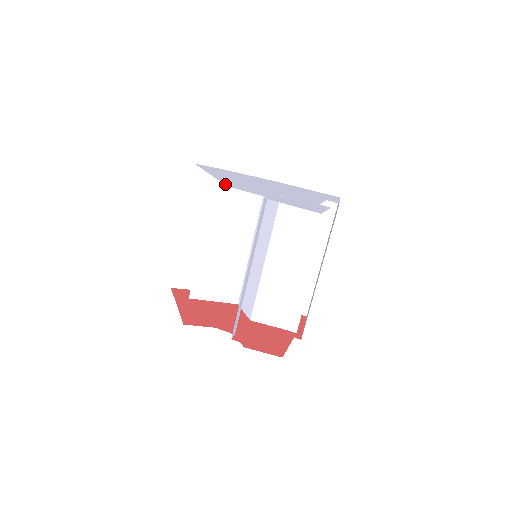
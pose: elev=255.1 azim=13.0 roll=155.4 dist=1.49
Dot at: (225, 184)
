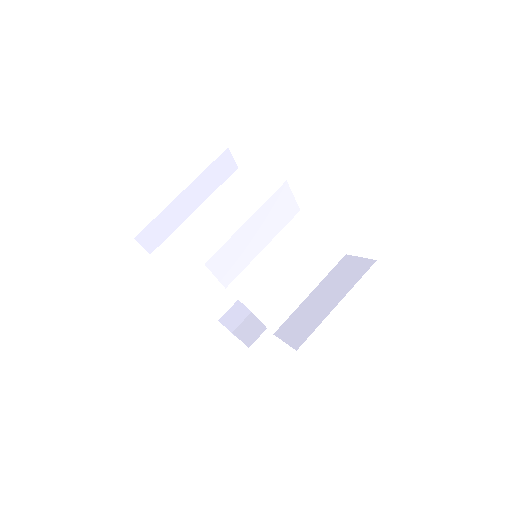
Dot at: occluded
